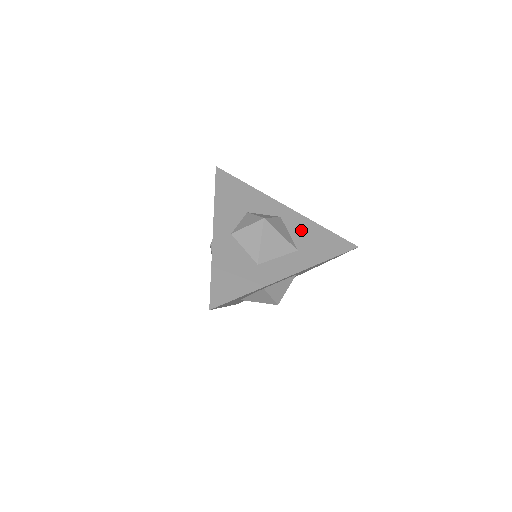
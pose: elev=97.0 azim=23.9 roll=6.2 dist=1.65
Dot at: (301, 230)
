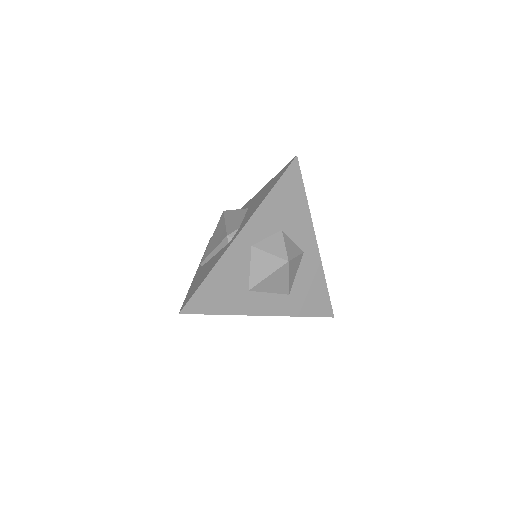
Dot at: (308, 276)
